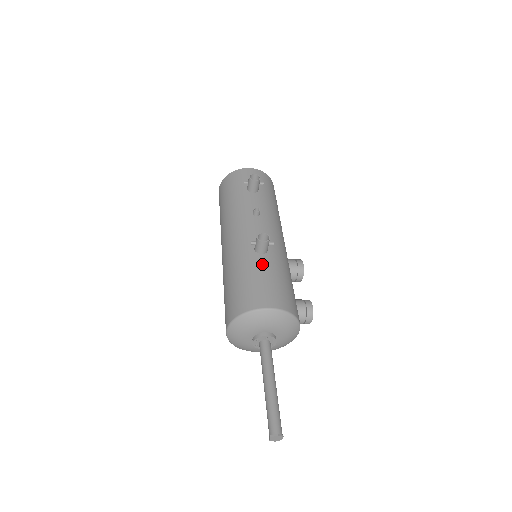
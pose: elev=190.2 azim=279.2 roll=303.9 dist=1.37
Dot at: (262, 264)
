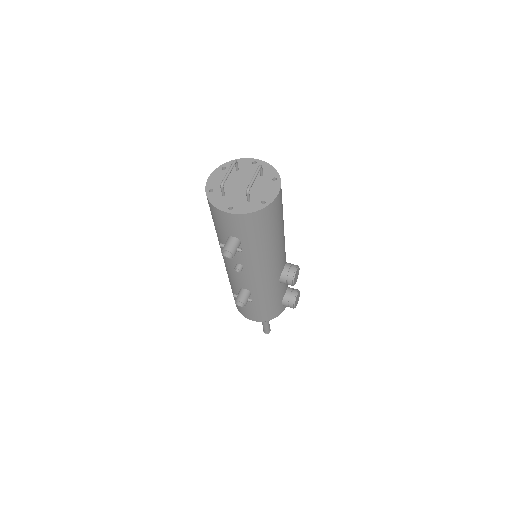
Dot at: occluded
